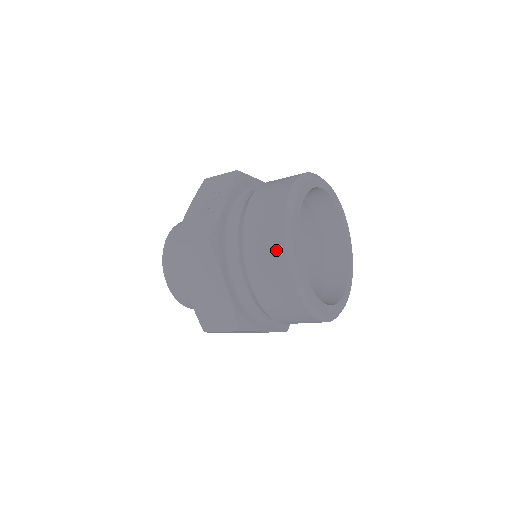
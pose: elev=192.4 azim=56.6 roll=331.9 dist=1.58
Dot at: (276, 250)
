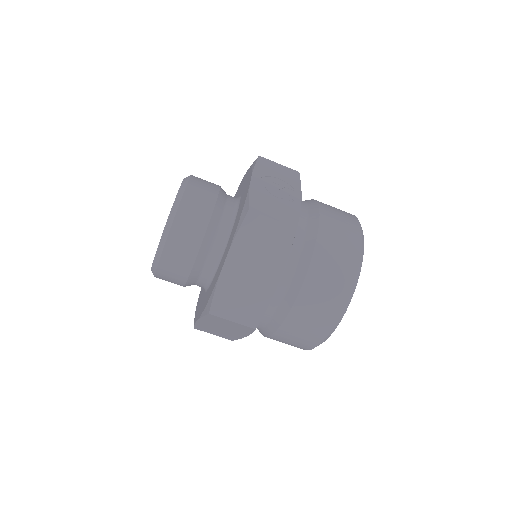
Dot at: (346, 273)
